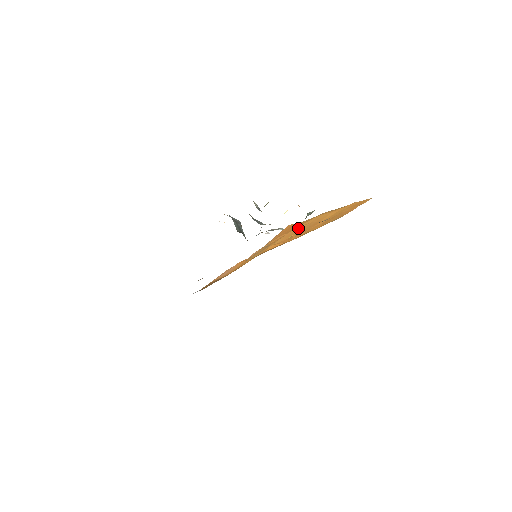
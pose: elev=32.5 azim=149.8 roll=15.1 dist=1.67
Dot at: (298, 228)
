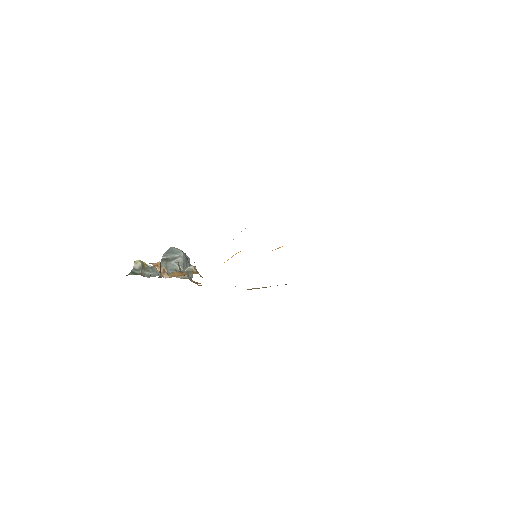
Dot at: occluded
